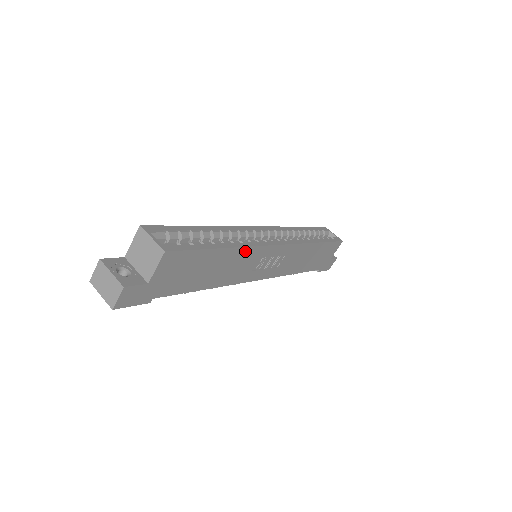
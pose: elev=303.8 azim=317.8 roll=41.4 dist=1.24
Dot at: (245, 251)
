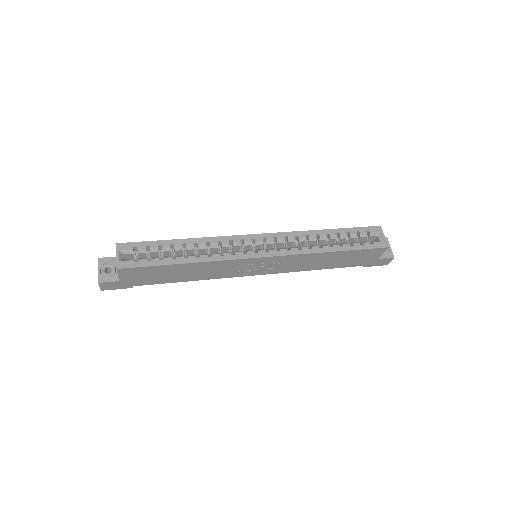
Dot at: (213, 263)
